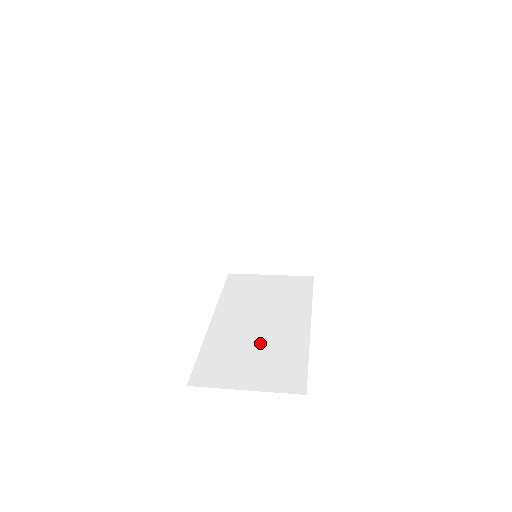
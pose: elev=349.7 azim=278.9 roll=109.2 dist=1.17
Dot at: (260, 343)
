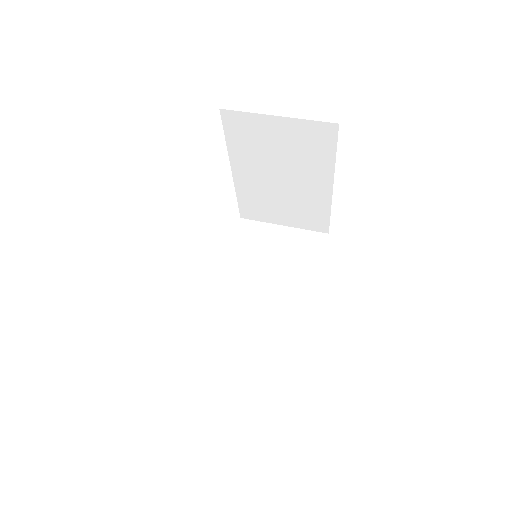
Dot at: (258, 324)
